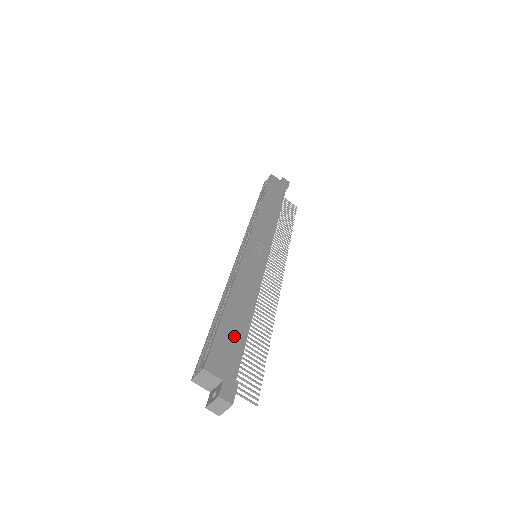
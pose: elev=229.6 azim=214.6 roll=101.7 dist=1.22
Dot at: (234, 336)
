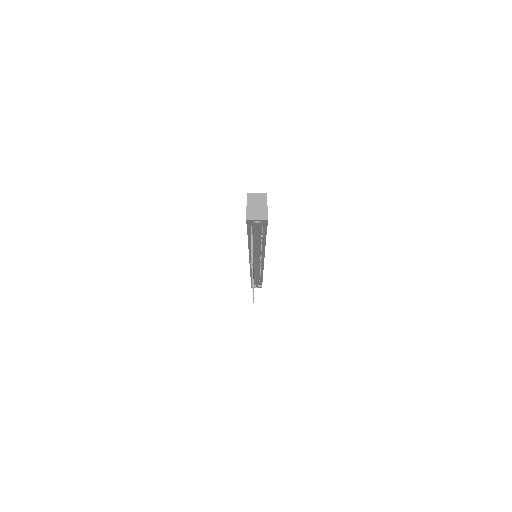
Dot at: occluded
